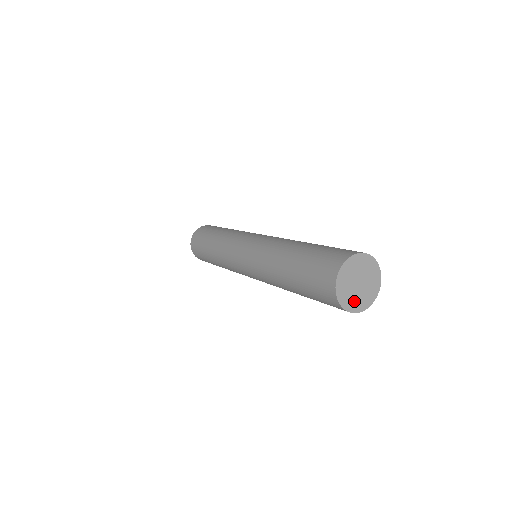
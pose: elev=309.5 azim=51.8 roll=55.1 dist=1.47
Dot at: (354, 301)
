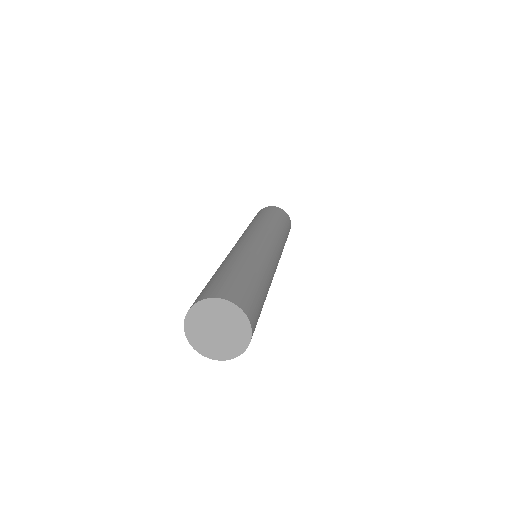
Dot at: (204, 342)
